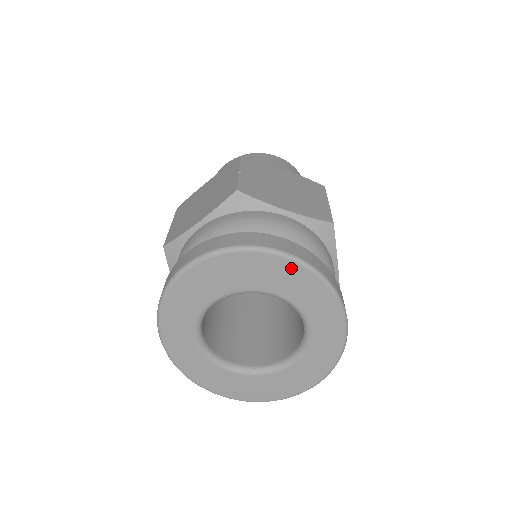
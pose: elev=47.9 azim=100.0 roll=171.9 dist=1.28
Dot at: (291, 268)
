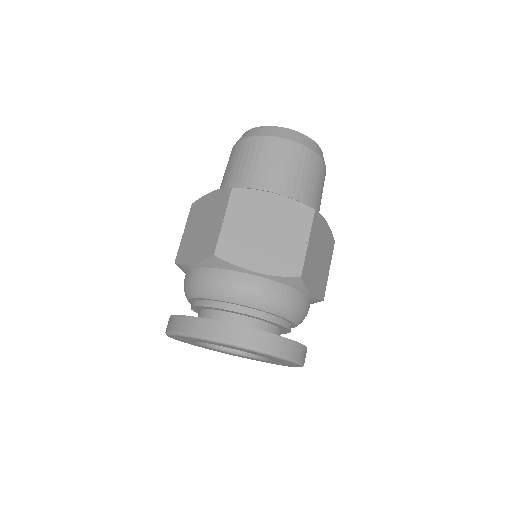
Dot at: occluded
